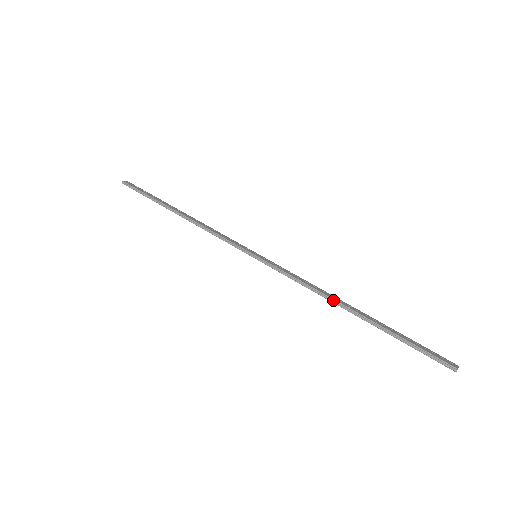
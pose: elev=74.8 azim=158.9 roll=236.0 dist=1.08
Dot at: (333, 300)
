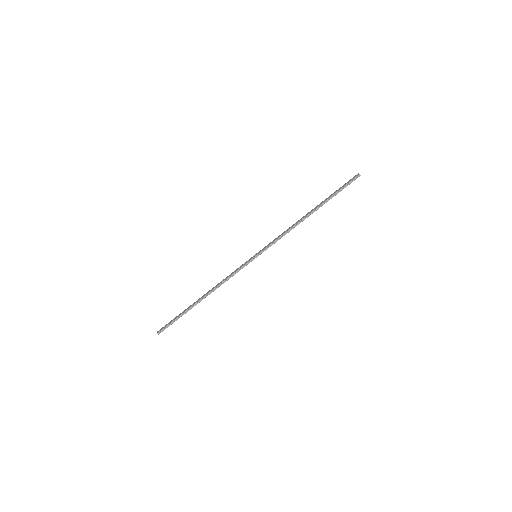
Dot at: (302, 220)
